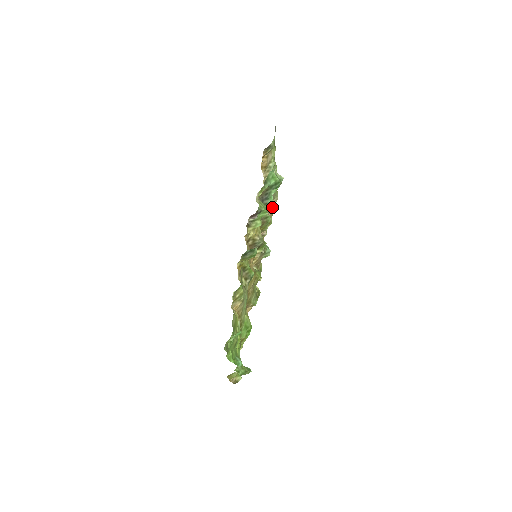
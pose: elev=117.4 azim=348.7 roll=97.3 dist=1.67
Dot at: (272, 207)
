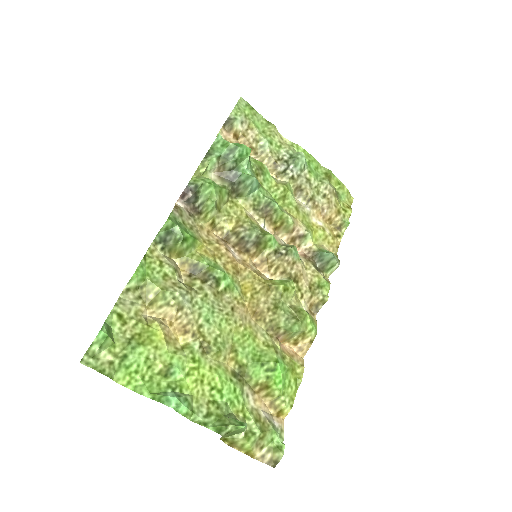
Dot at: (252, 183)
